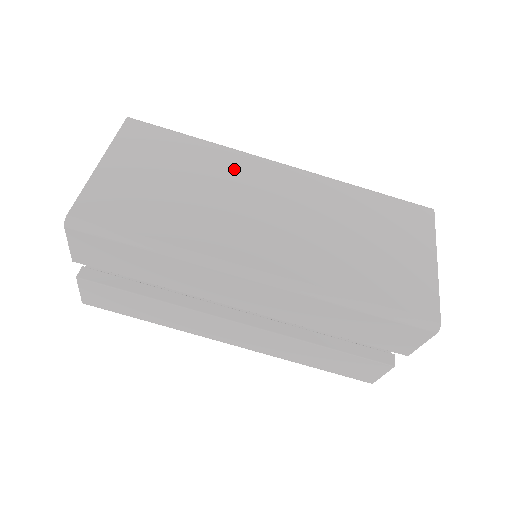
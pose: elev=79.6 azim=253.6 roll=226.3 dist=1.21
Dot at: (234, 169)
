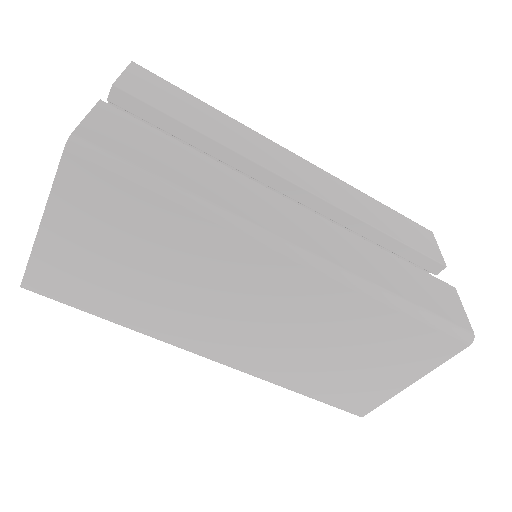
Dot at: (223, 259)
